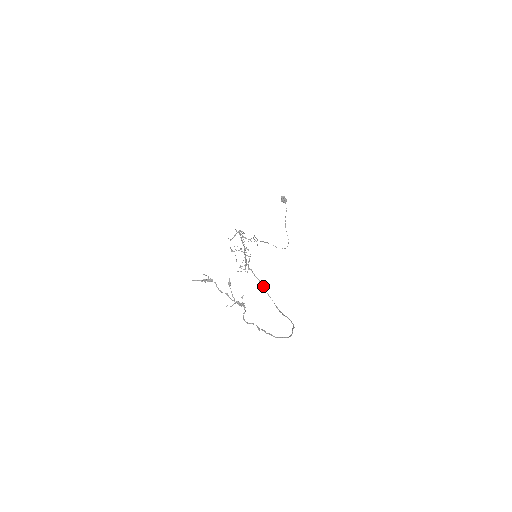
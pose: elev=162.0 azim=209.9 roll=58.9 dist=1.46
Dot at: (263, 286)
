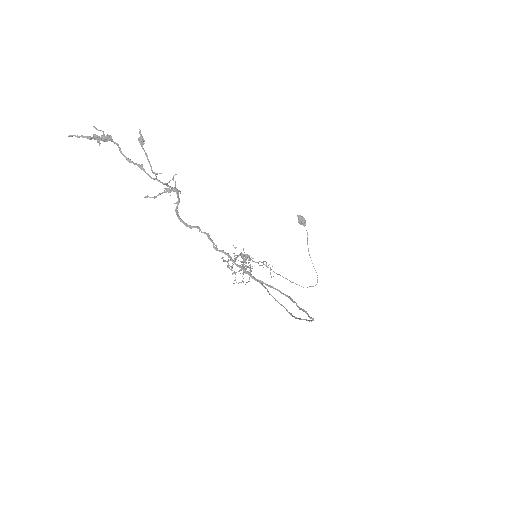
Dot at: (267, 290)
